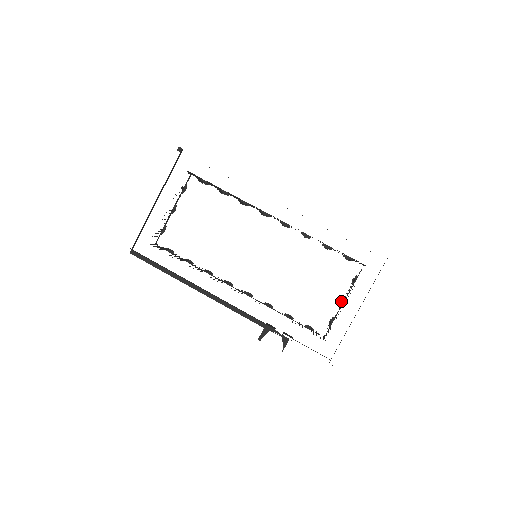
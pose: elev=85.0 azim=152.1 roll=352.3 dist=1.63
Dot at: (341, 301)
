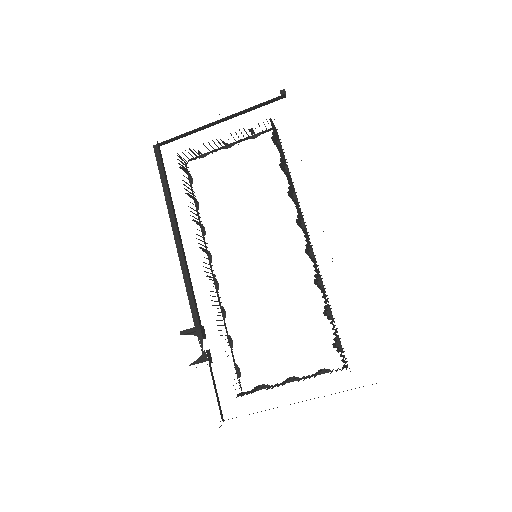
Dot at: (289, 377)
